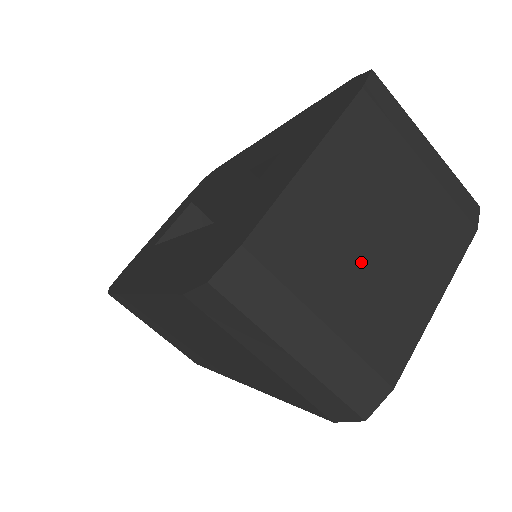
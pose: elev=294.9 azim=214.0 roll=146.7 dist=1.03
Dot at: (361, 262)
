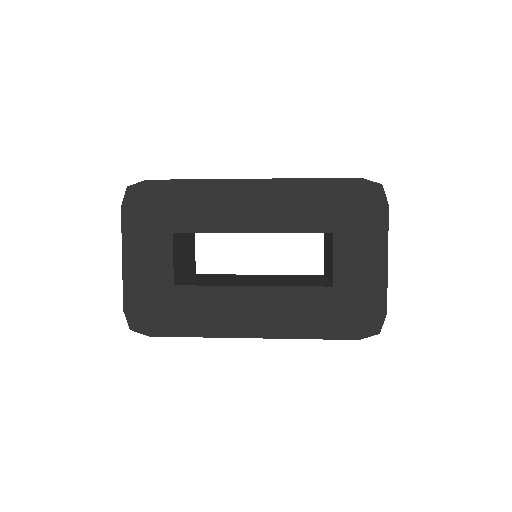
Dot at: occluded
